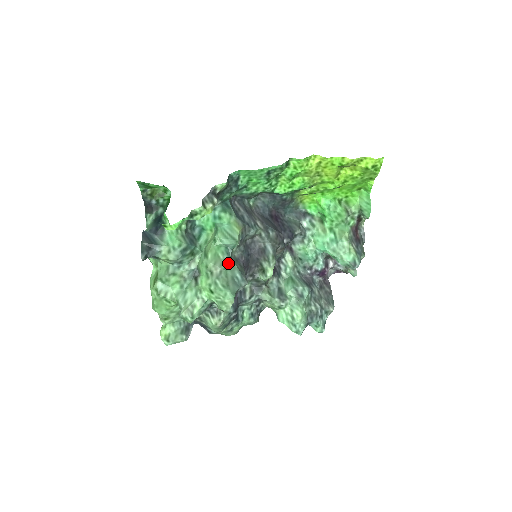
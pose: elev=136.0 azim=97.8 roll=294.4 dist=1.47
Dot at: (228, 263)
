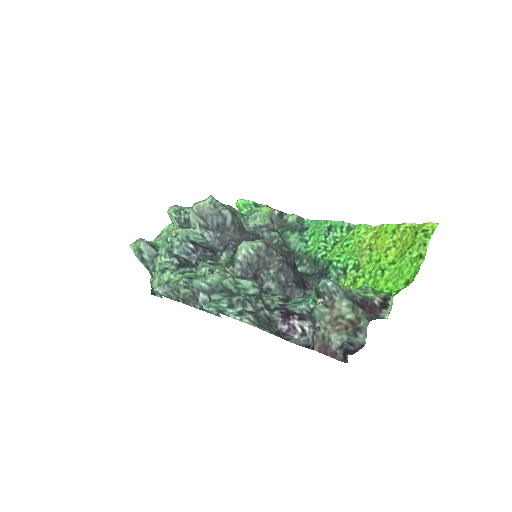
Dot at: (236, 211)
